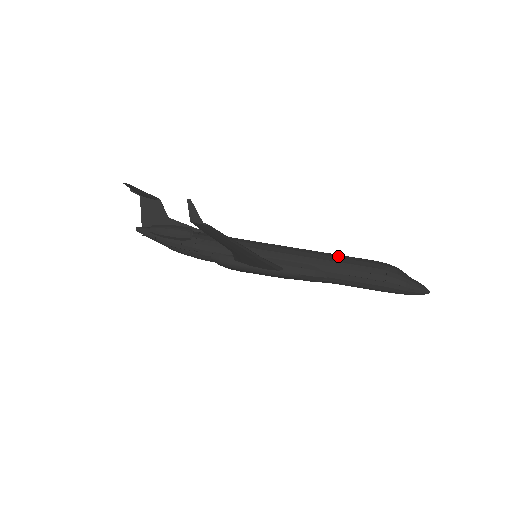
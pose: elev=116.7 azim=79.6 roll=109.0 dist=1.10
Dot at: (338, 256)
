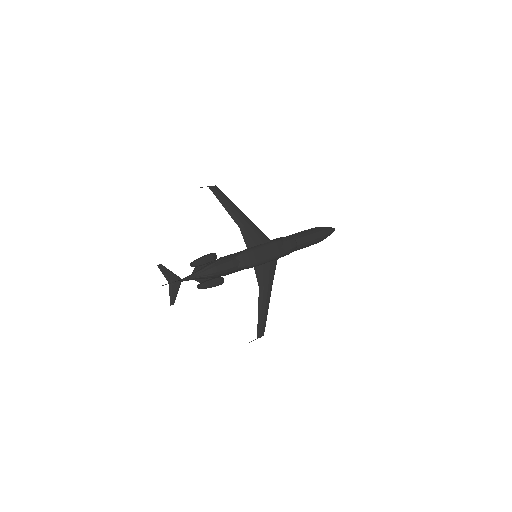
Dot at: occluded
